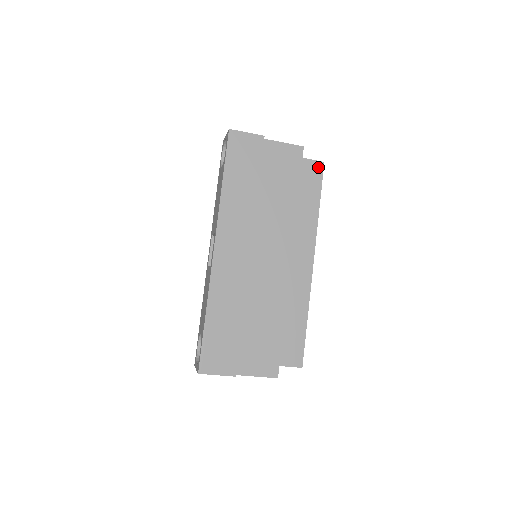
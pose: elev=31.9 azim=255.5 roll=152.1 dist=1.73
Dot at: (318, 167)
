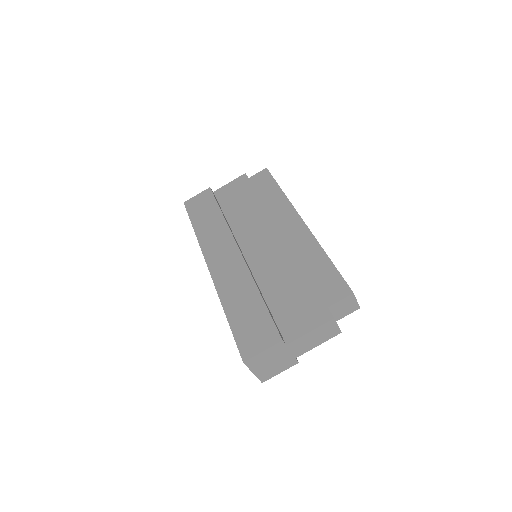
Dot at: (264, 173)
